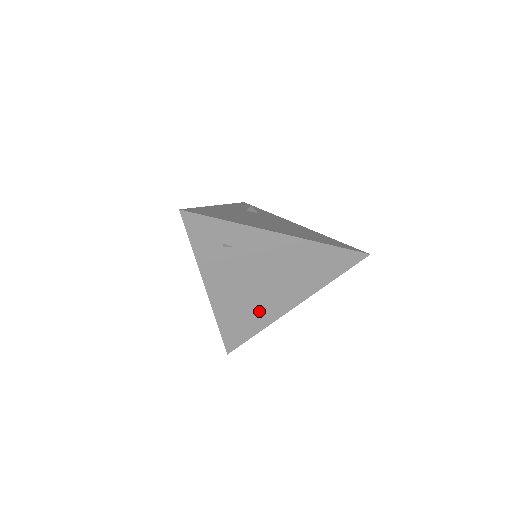
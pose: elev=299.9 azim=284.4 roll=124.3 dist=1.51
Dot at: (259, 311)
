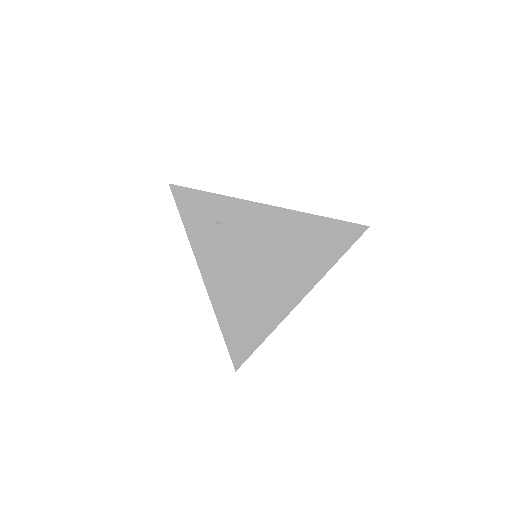
Dot at: (263, 307)
